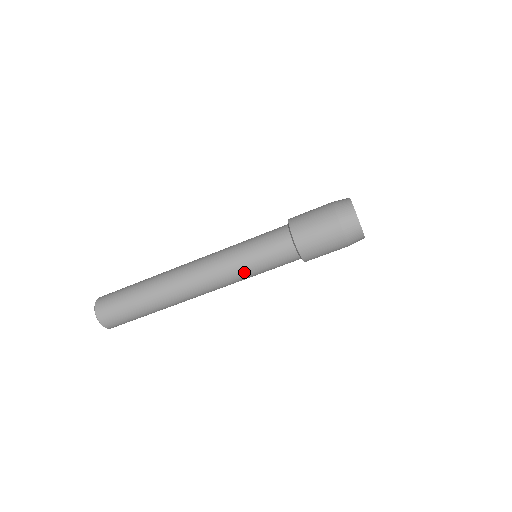
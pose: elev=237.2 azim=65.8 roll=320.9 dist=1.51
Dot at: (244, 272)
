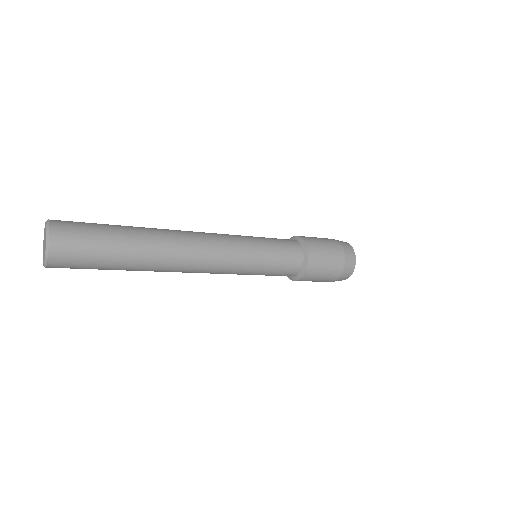
Dot at: (243, 274)
